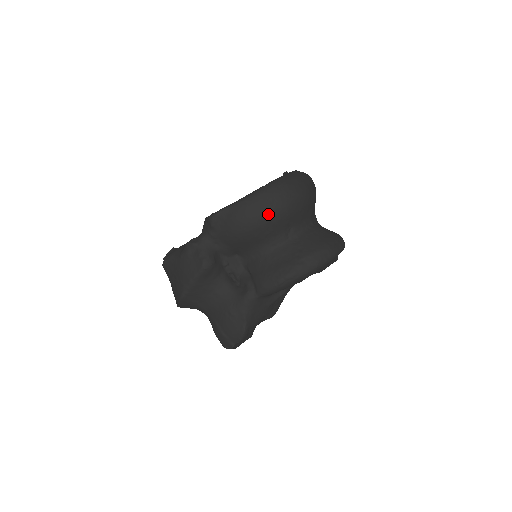
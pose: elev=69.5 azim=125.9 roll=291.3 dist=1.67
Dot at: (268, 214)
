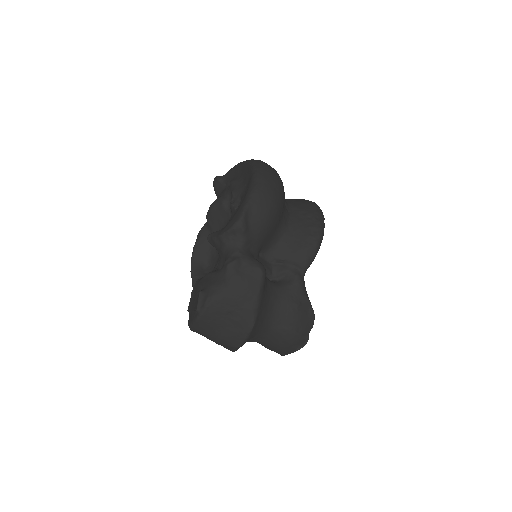
Dot at: (278, 191)
